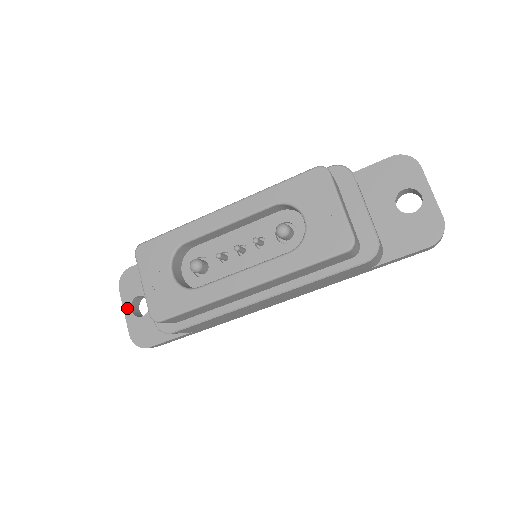
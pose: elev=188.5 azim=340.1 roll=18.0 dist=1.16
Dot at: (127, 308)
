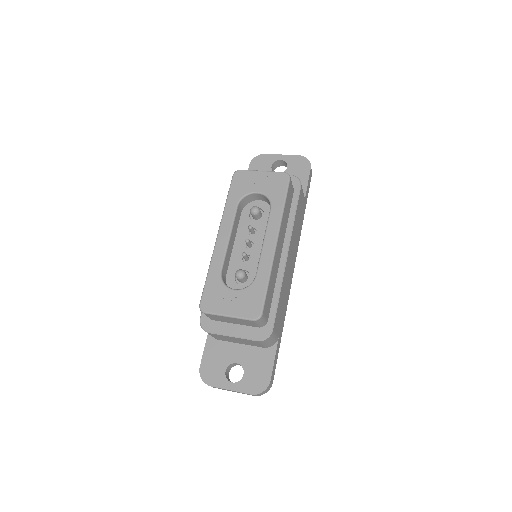
Dot at: (229, 386)
